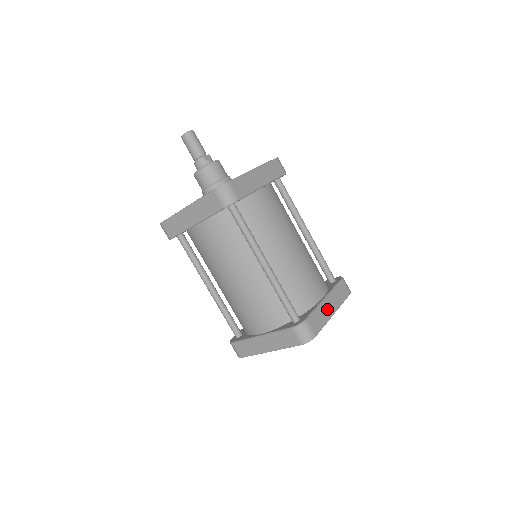
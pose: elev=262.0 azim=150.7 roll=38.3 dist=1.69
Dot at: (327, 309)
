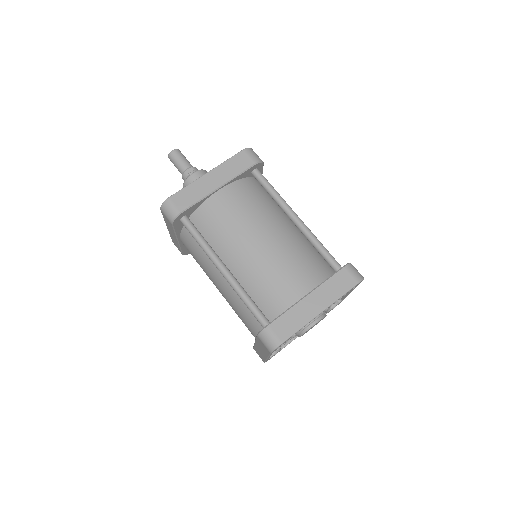
Dot at: (308, 308)
